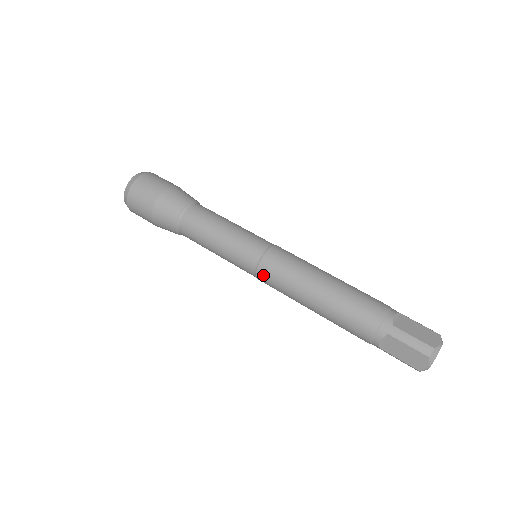
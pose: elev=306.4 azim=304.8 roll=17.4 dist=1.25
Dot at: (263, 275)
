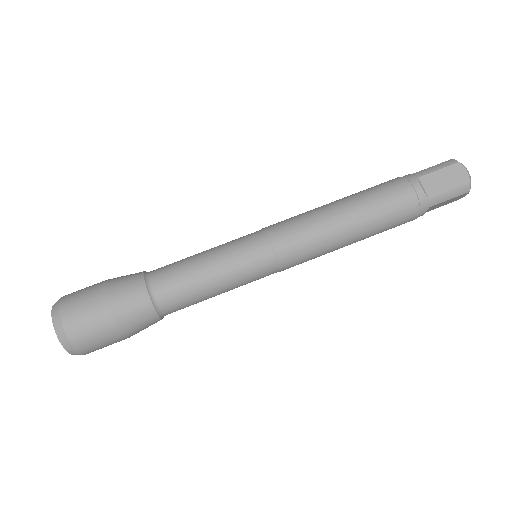
Dot at: occluded
